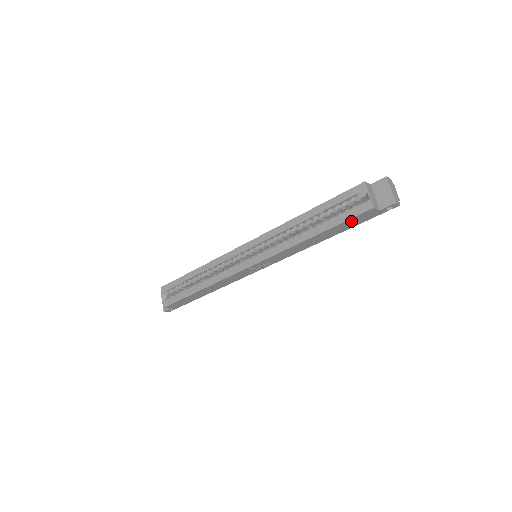
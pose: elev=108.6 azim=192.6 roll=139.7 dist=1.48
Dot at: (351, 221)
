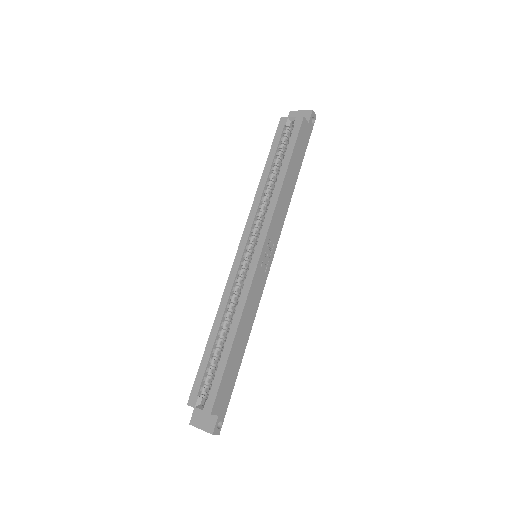
Dot at: (299, 143)
